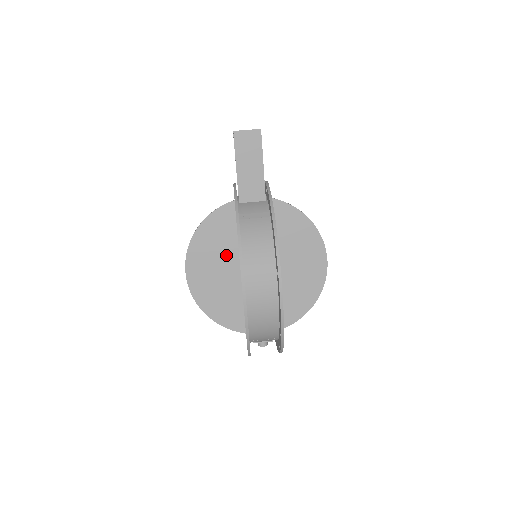
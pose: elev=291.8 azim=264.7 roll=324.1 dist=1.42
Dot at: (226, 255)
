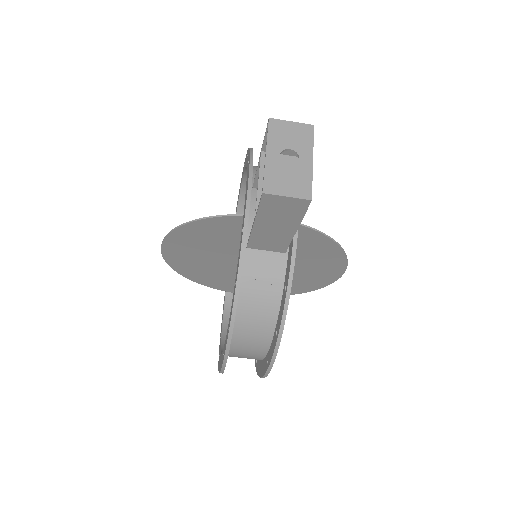
Dot at: (217, 249)
